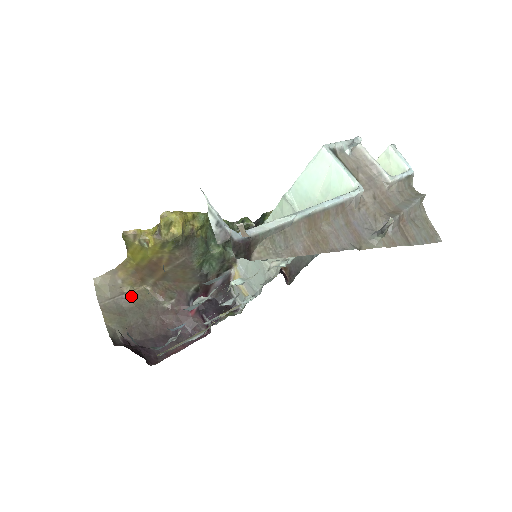
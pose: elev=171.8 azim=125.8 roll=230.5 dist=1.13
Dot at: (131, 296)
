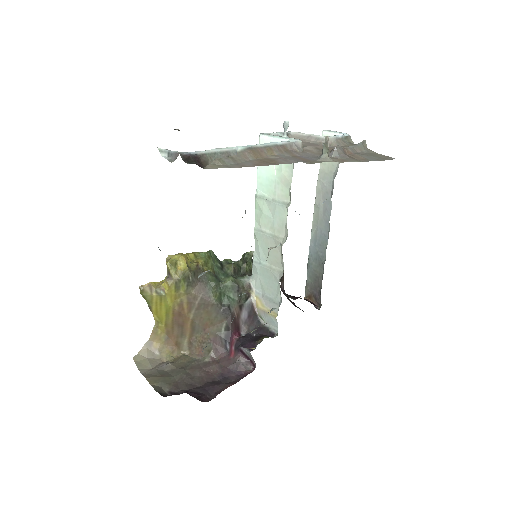
Dot at: (171, 363)
